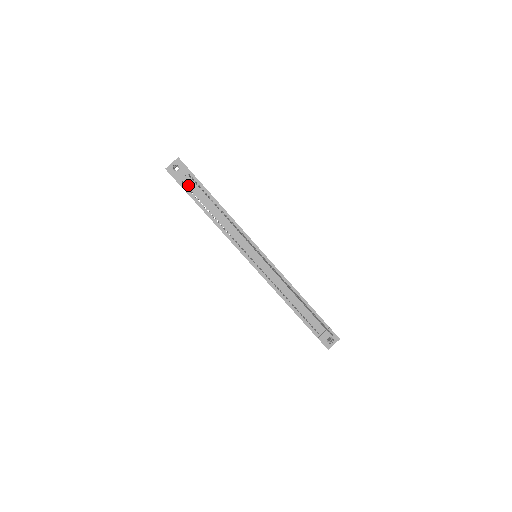
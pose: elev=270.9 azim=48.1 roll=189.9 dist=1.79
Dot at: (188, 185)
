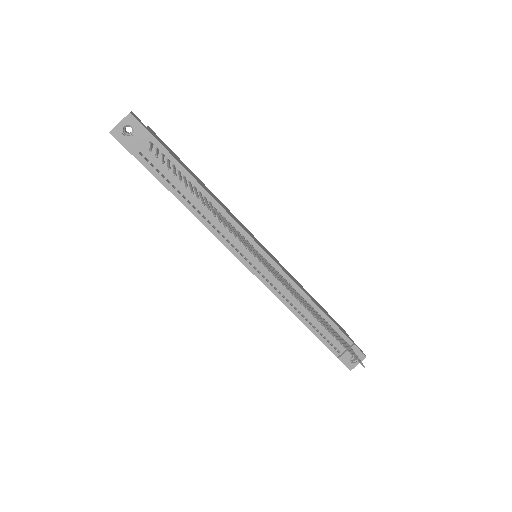
Dot at: (149, 158)
